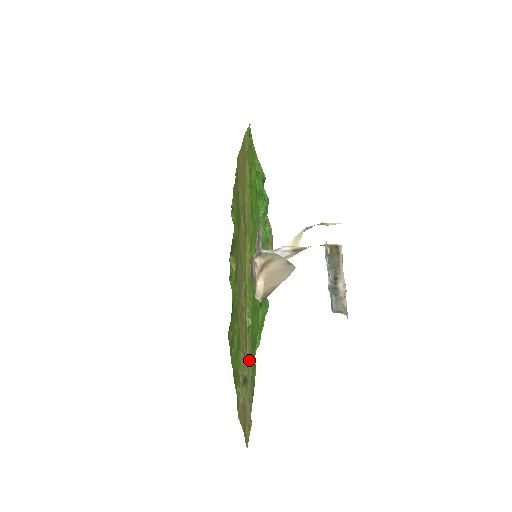
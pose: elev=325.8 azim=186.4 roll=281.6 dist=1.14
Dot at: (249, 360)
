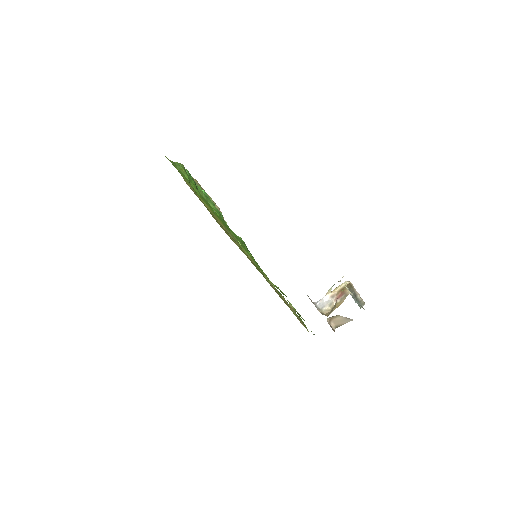
Dot at: (283, 298)
